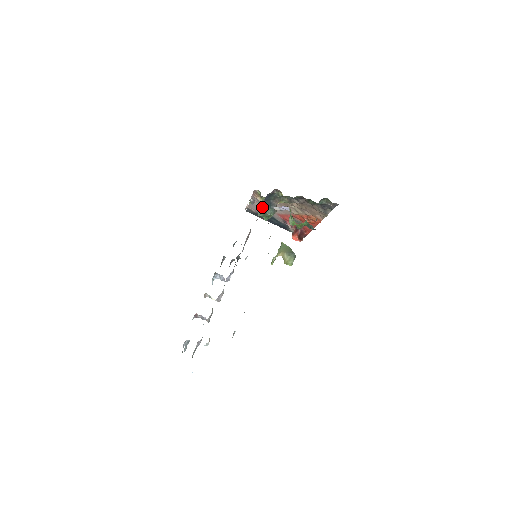
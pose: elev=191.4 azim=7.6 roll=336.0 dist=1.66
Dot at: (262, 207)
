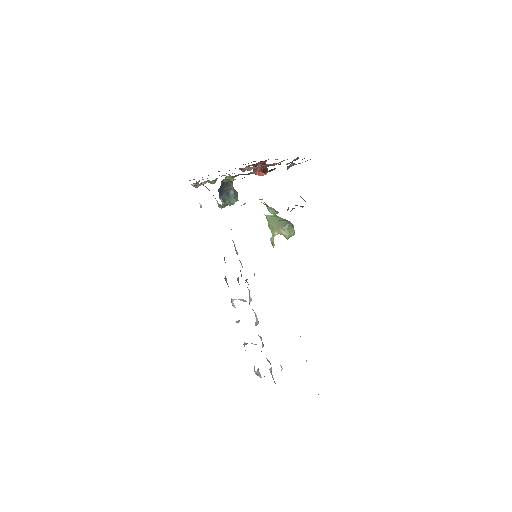
Dot at: occluded
